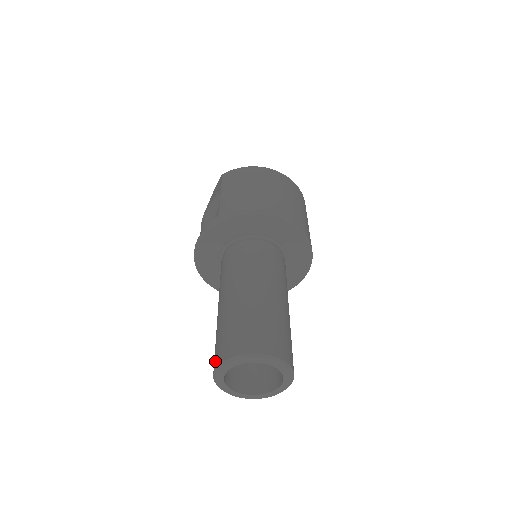
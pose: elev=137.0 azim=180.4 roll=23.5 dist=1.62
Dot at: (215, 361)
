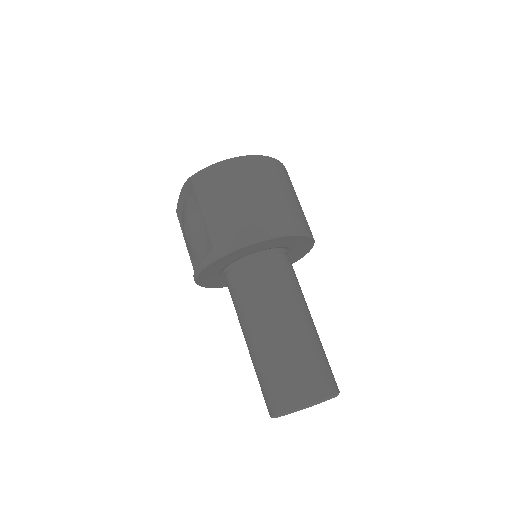
Dot at: (269, 408)
